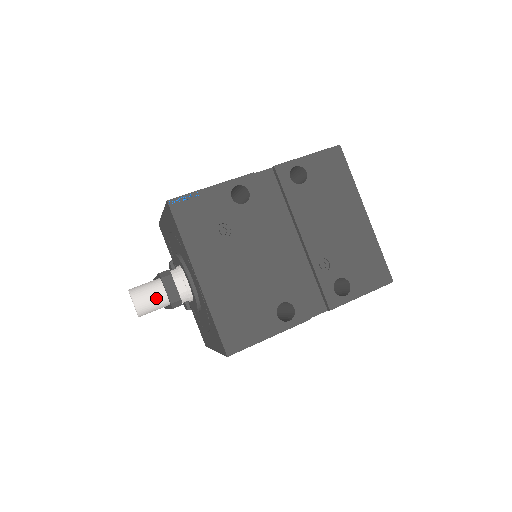
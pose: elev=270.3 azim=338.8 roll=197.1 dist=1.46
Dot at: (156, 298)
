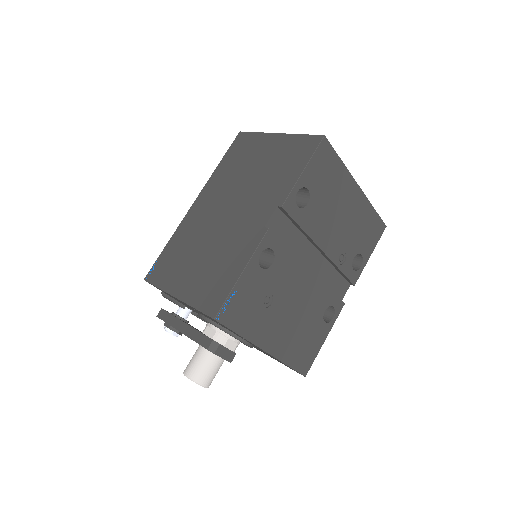
Dot at: (217, 369)
